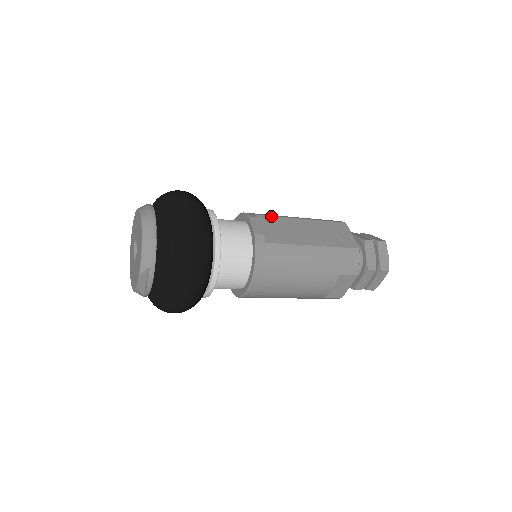
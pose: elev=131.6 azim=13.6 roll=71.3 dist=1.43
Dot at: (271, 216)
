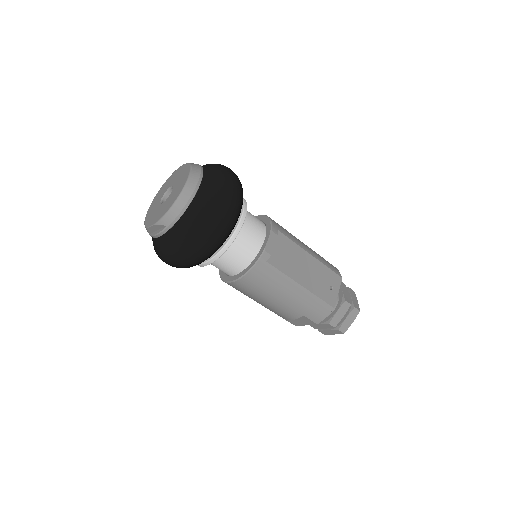
Dot at: (289, 239)
